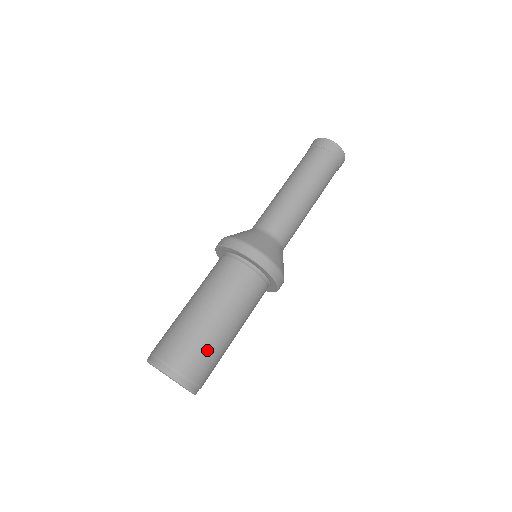
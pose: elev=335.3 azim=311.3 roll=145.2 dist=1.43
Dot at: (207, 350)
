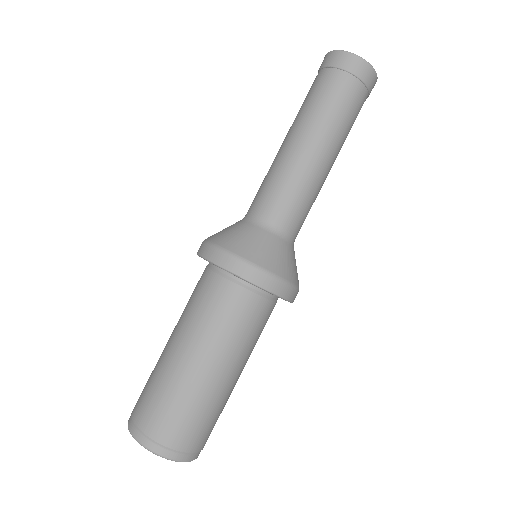
Dot at: (216, 413)
